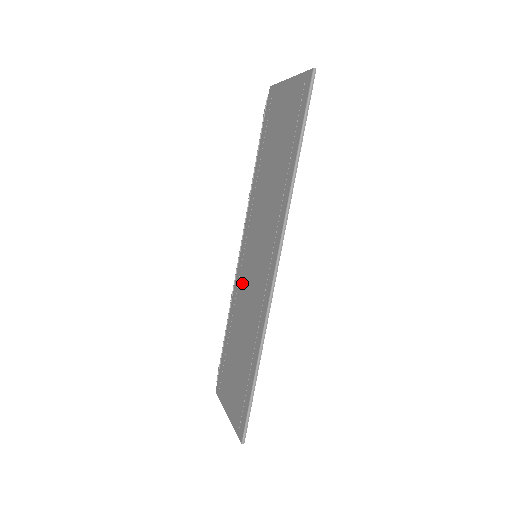
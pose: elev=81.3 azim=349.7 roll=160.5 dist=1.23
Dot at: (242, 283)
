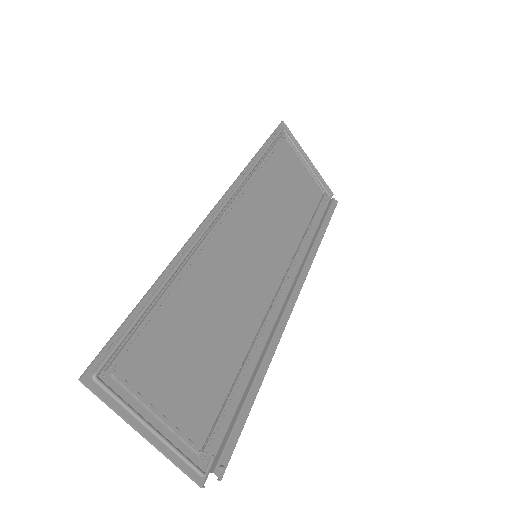
Dot at: (256, 303)
